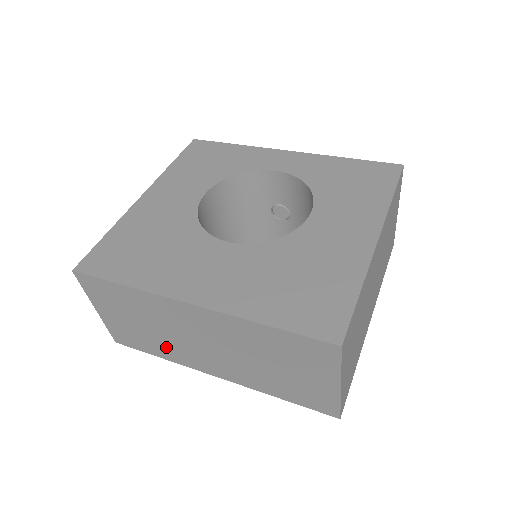
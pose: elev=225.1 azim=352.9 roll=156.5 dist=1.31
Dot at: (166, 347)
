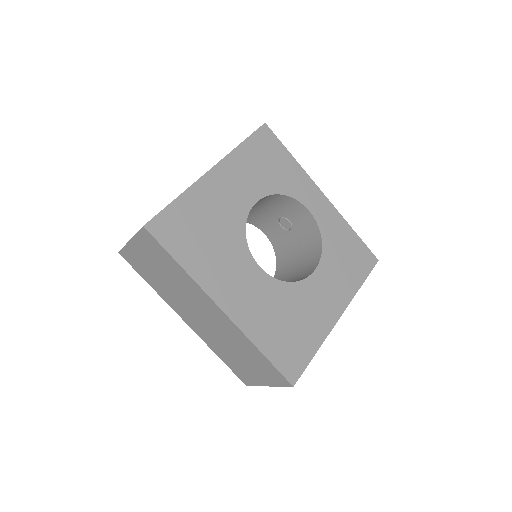
Dot at: (165, 291)
